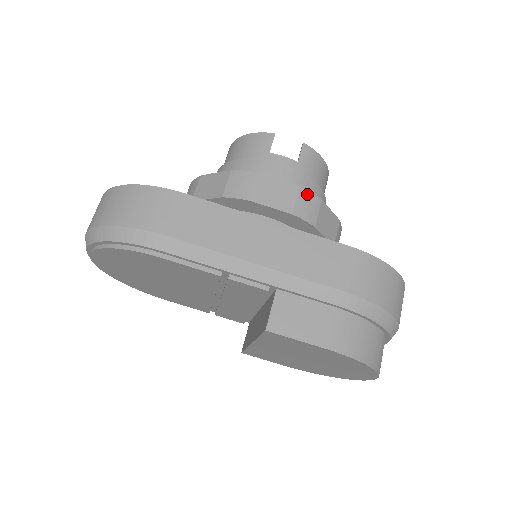
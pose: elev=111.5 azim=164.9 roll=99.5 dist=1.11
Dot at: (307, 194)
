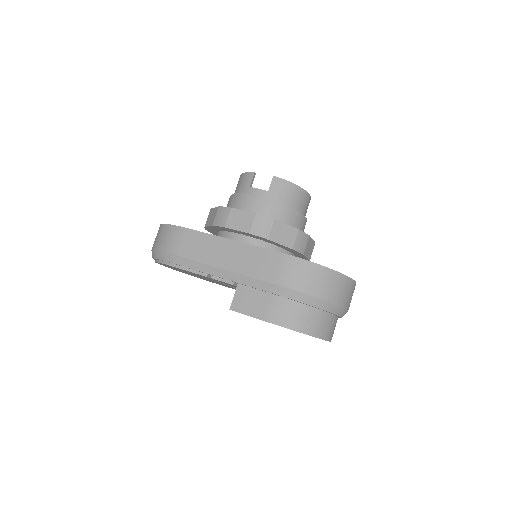
Dot at: (262, 218)
